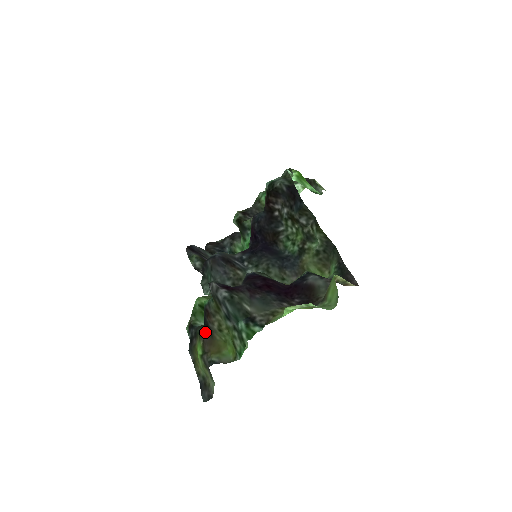
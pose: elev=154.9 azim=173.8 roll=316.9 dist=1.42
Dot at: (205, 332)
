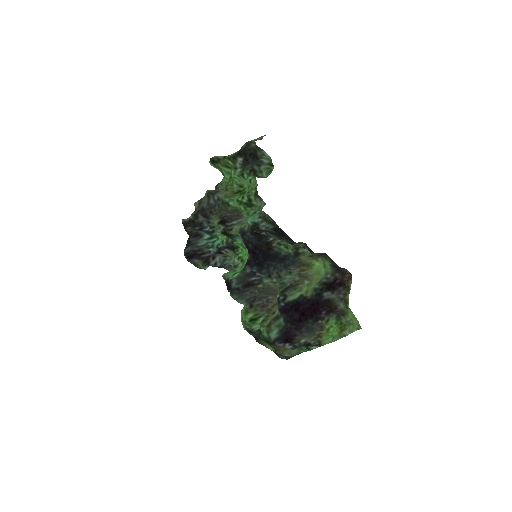
Dot at: (272, 345)
